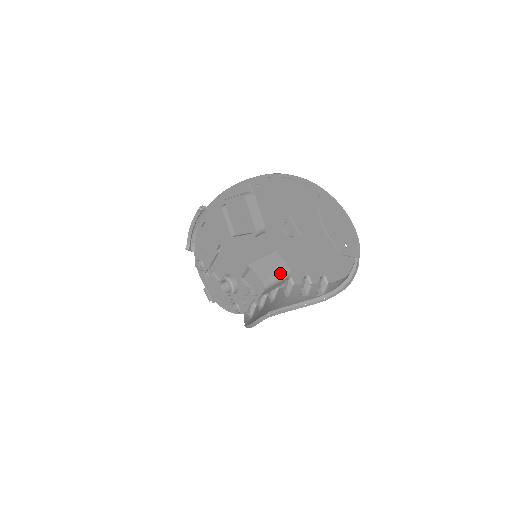
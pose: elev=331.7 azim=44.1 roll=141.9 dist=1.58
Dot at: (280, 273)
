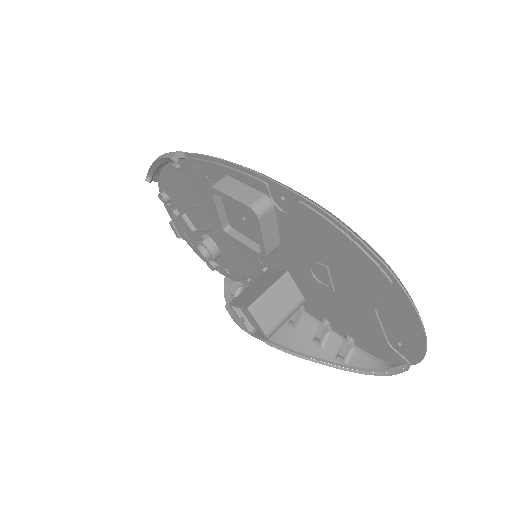
Dot at: (290, 311)
